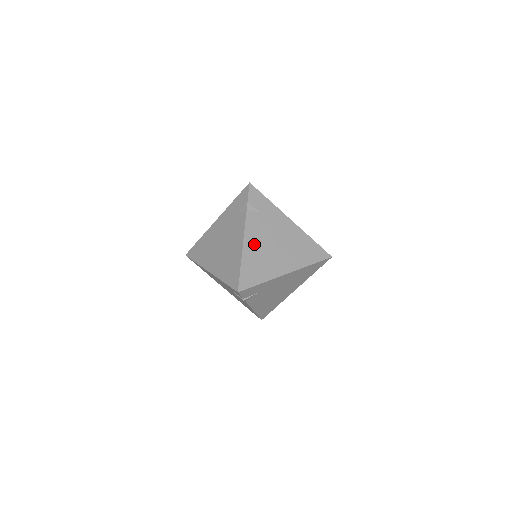
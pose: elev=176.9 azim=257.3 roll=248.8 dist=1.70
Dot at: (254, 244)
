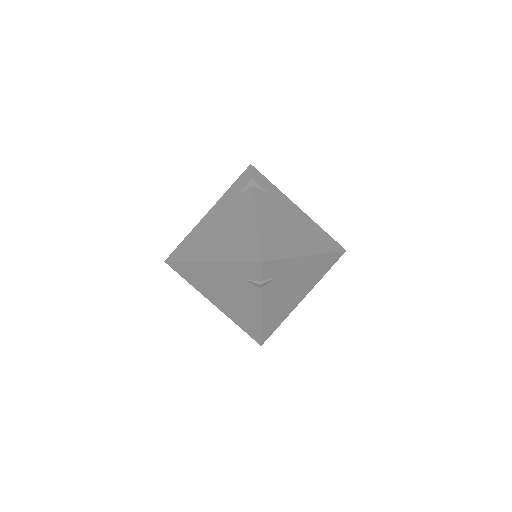
Dot at: (271, 307)
